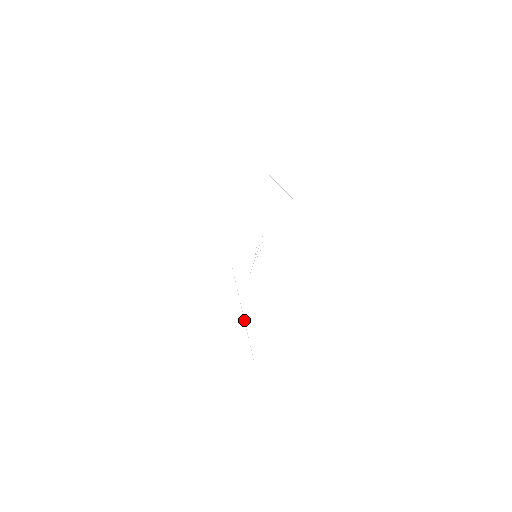
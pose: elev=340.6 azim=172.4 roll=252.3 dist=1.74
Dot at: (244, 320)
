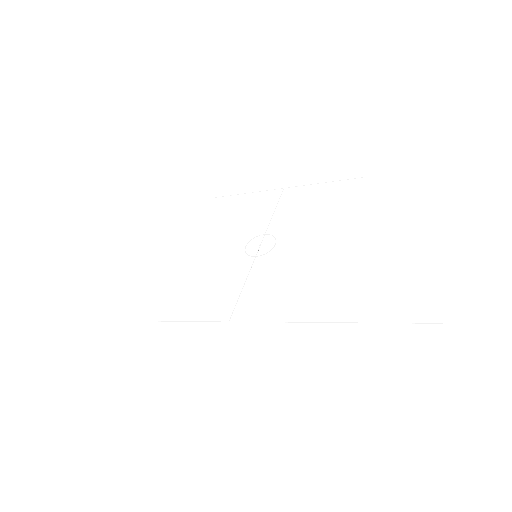
Dot at: occluded
